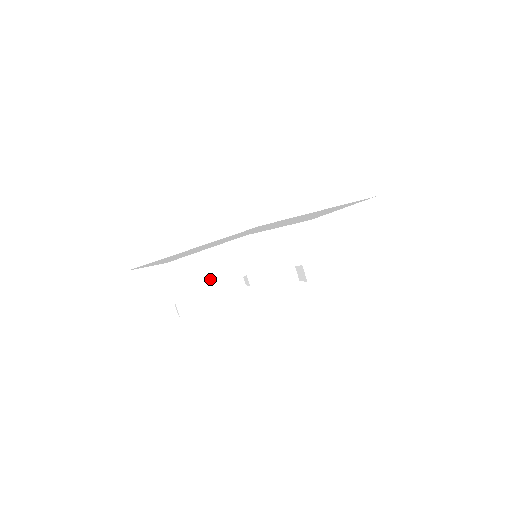
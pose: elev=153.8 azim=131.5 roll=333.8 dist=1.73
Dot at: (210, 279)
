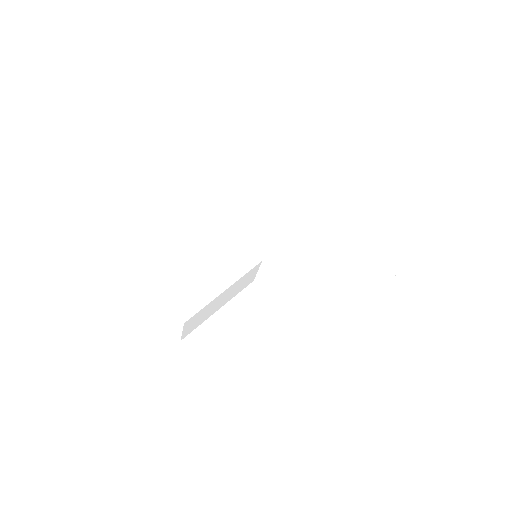
Dot at: (214, 310)
